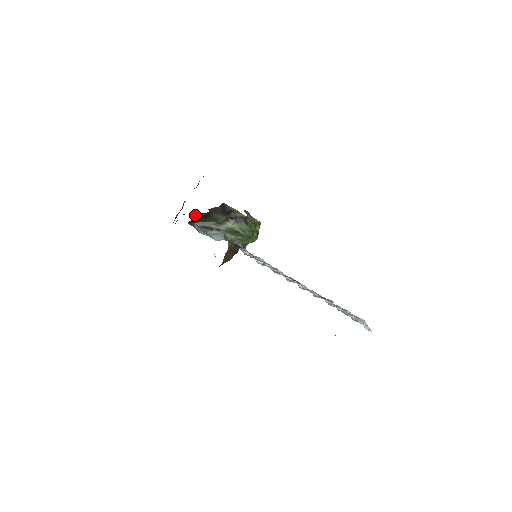
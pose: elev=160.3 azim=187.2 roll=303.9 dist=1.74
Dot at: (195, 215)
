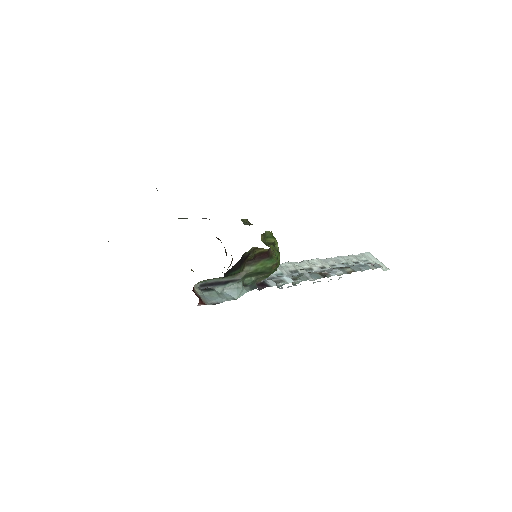
Dot at: occluded
